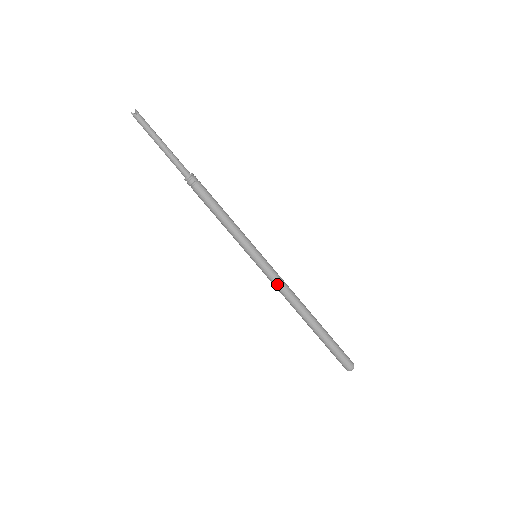
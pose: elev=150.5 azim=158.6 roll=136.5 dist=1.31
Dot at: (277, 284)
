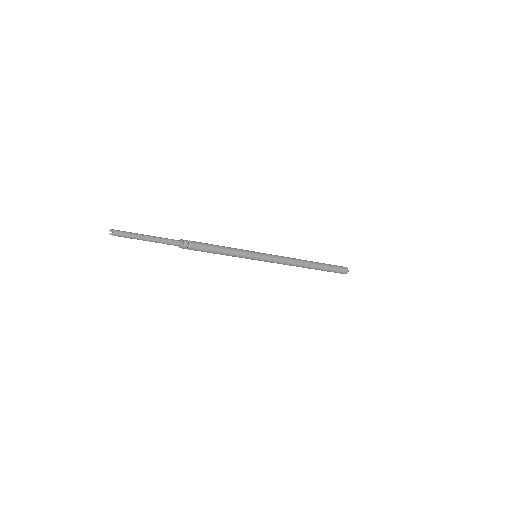
Dot at: (281, 261)
